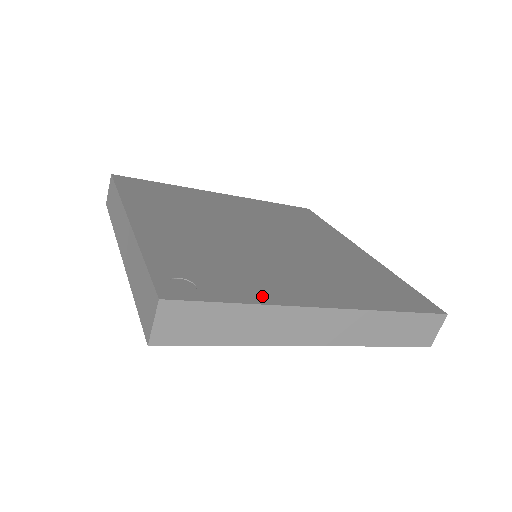
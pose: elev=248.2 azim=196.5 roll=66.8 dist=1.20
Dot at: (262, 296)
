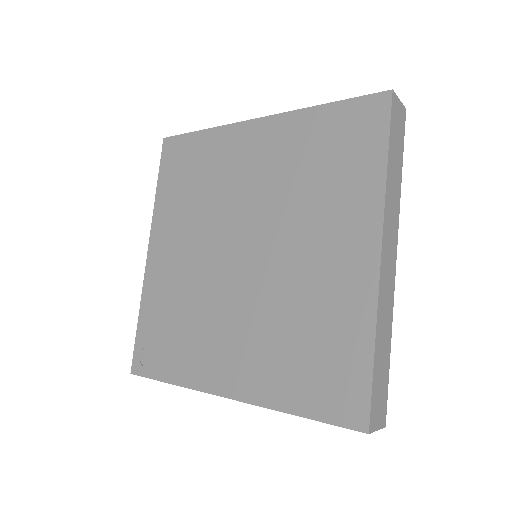
Dot at: (185, 375)
